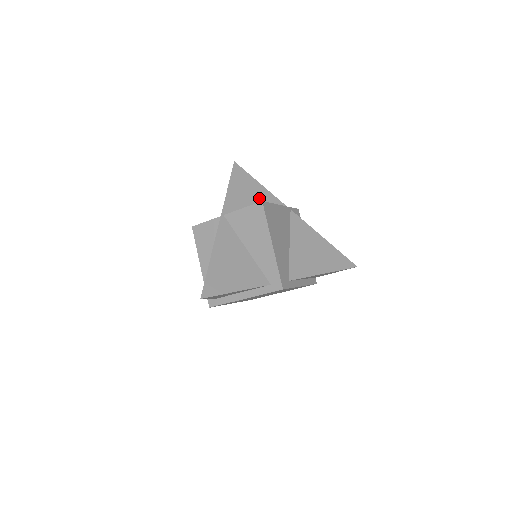
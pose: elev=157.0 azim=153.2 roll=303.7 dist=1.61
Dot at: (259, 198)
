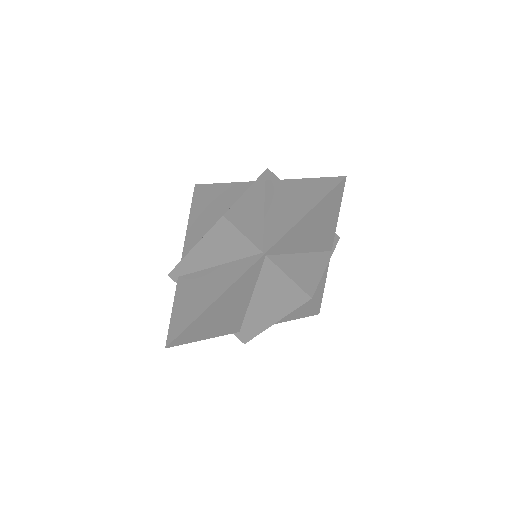
Dot at: (319, 236)
